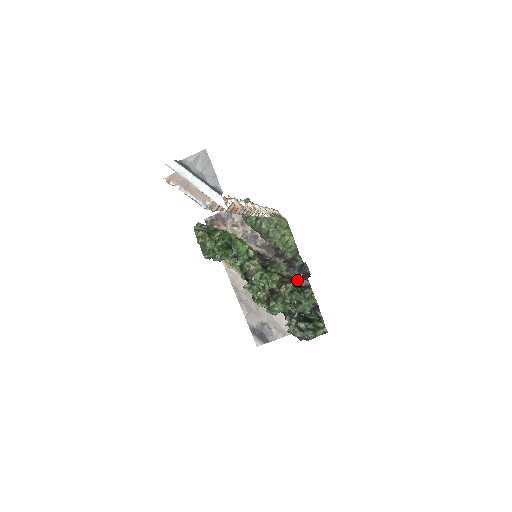
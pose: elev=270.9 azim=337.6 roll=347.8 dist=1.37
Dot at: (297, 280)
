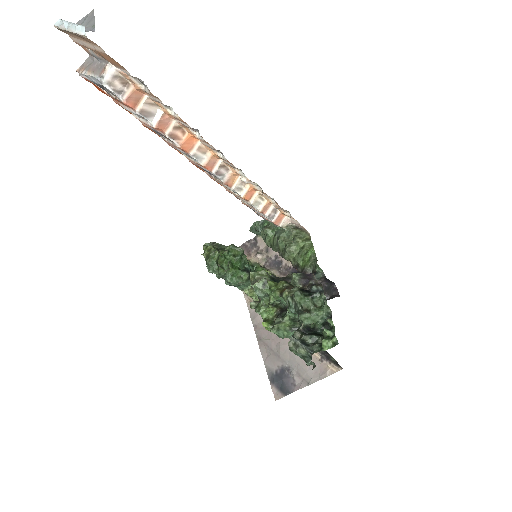
Dot at: (309, 288)
